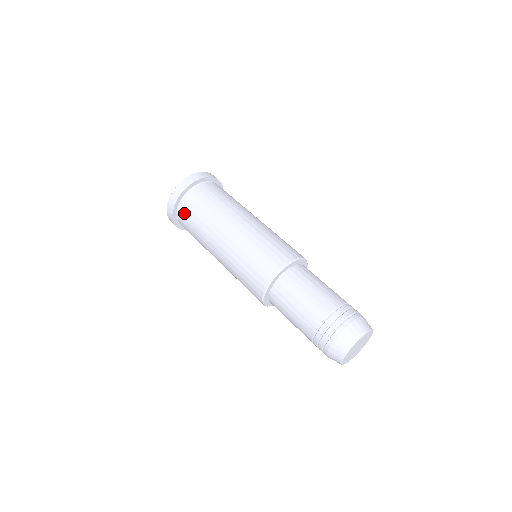
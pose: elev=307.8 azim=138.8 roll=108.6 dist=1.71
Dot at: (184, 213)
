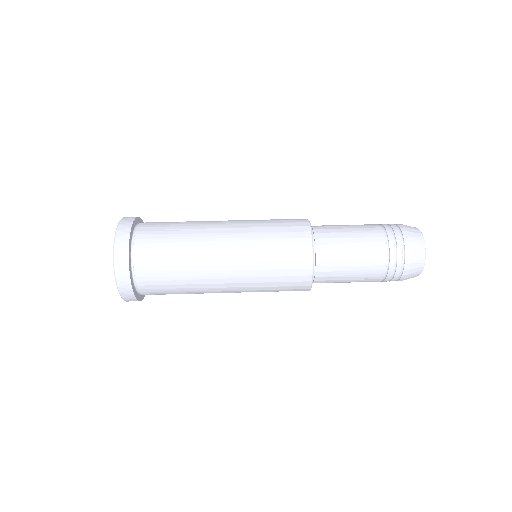
Dot at: (151, 291)
